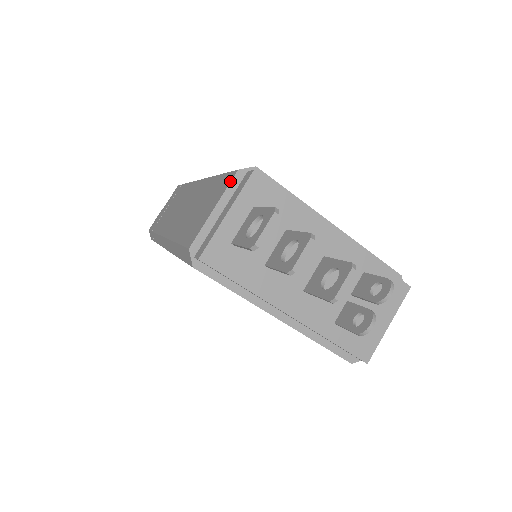
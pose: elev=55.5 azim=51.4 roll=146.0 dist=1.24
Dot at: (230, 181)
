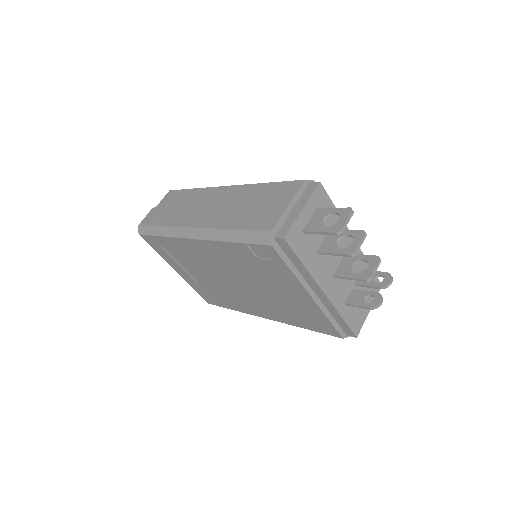
Dot at: (299, 187)
